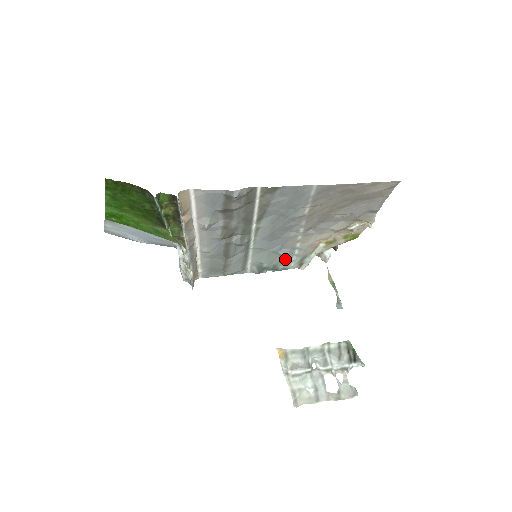
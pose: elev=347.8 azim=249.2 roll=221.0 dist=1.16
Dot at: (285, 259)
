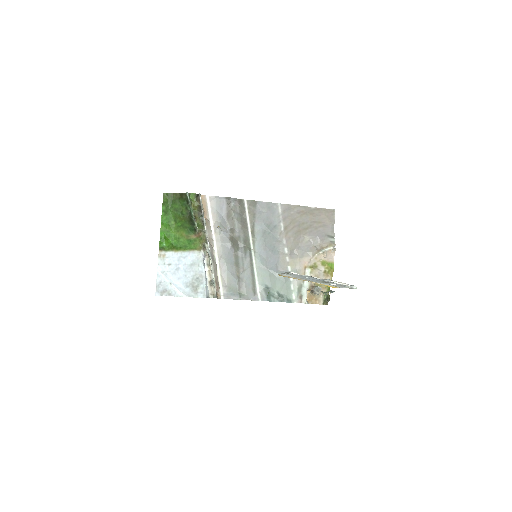
Dot at: (285, 286)
